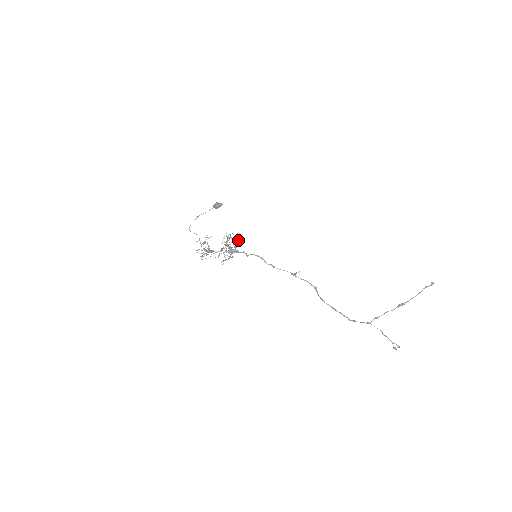
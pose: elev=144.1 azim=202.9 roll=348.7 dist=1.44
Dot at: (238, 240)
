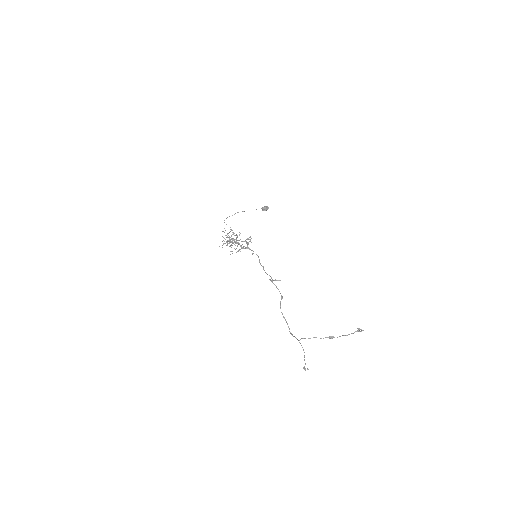
Dot at: (248, 239)
